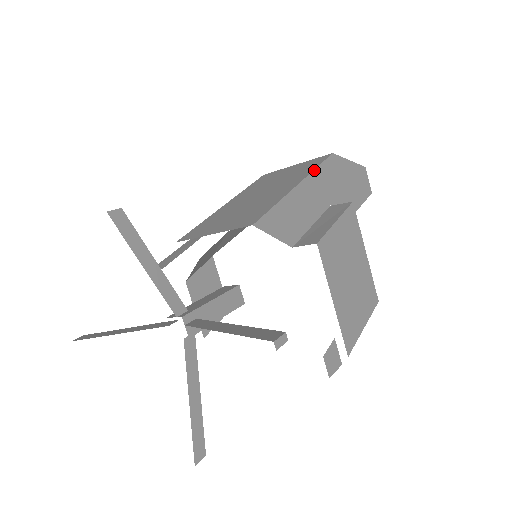
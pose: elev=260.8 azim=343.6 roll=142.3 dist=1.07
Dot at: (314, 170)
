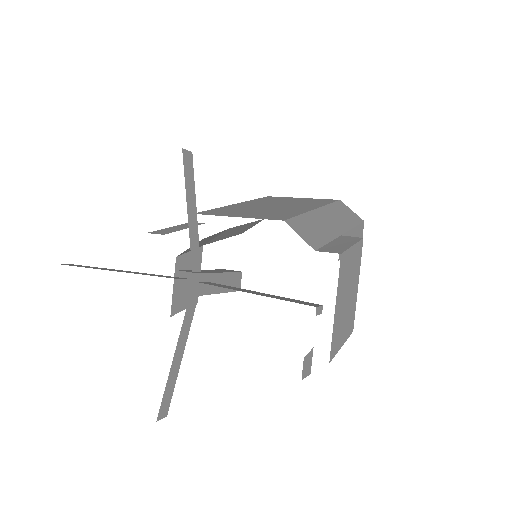
Dot at: (327, 205)
